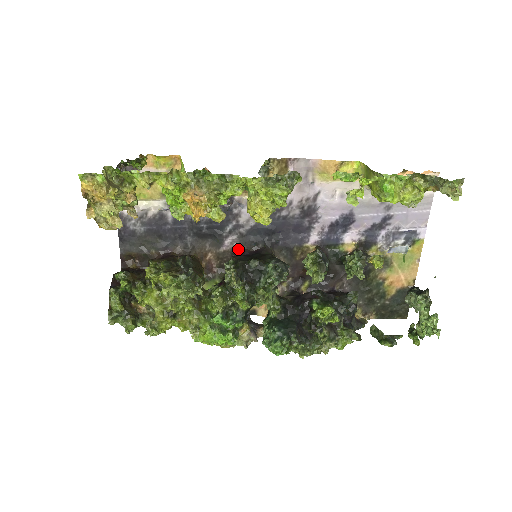
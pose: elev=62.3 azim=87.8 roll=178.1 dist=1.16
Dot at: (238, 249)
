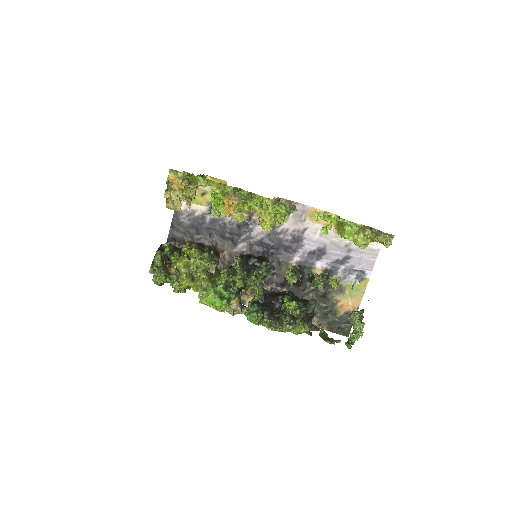
Dot at: (245, 253)
